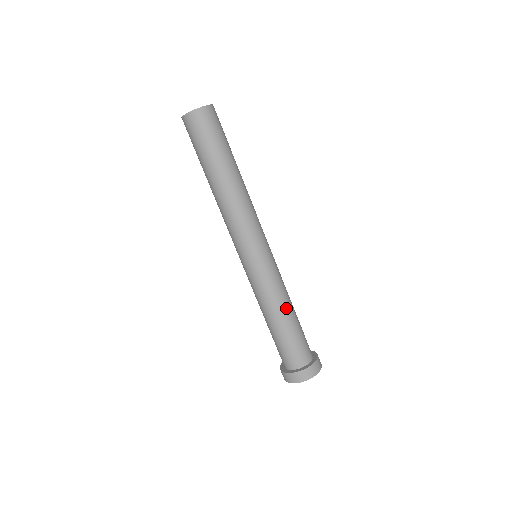
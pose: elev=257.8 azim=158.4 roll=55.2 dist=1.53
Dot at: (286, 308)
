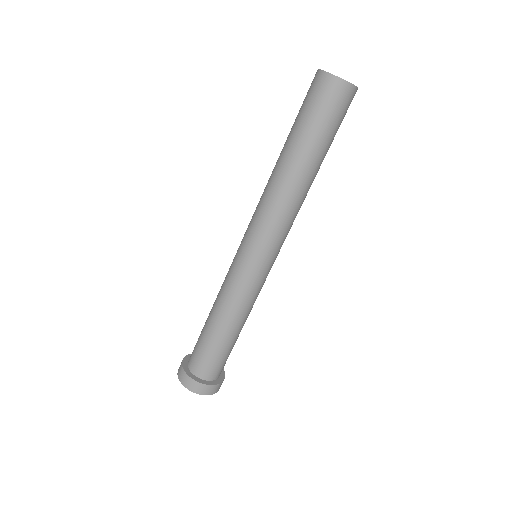
Dot at: (245, 321)
